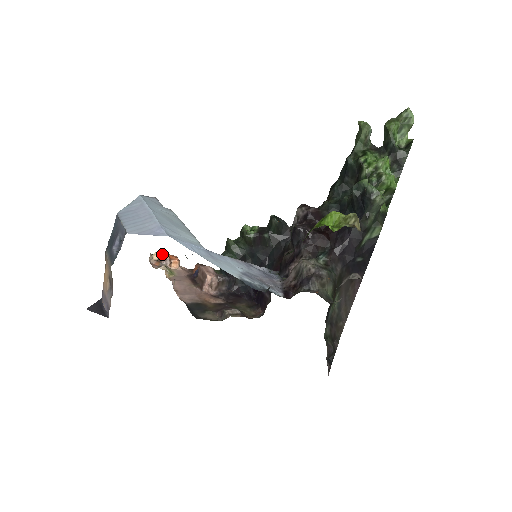
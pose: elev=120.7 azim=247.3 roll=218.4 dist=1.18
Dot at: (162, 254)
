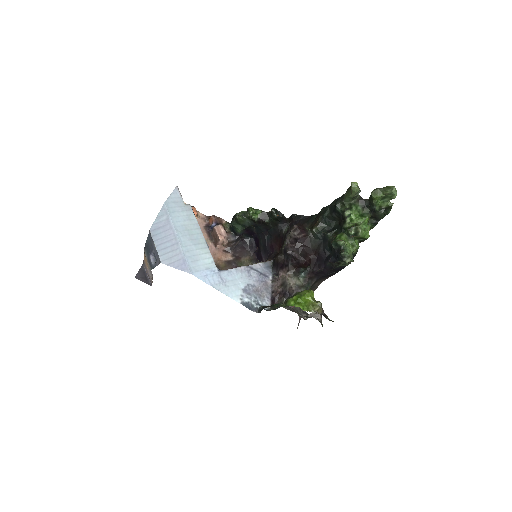
Dot at: occluded
